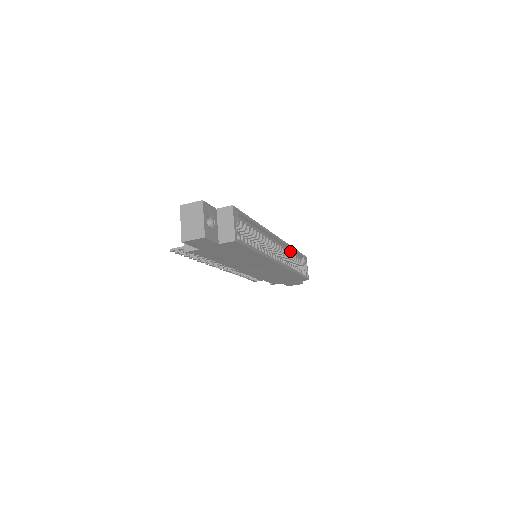
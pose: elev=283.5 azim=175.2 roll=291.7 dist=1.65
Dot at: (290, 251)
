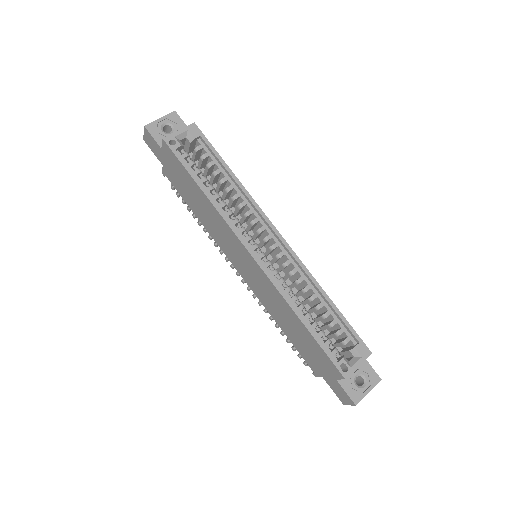
Dot at: (318, 294)
